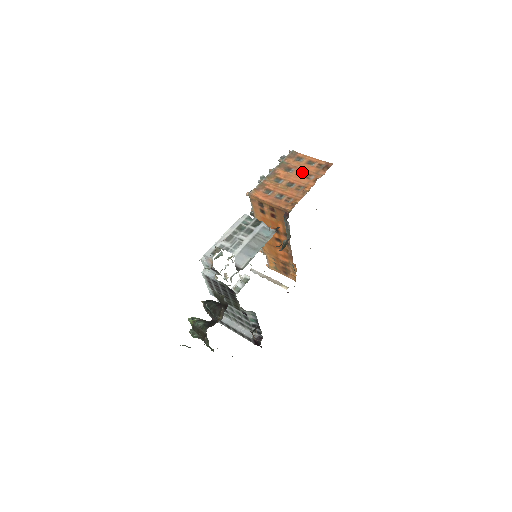
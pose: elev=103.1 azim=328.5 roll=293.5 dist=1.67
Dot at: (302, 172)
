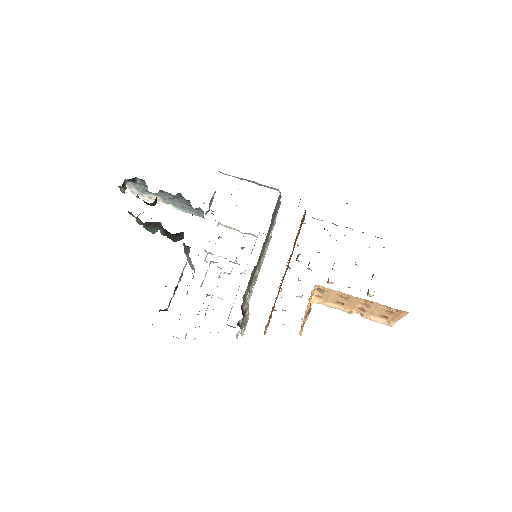
Dot at: occluded
